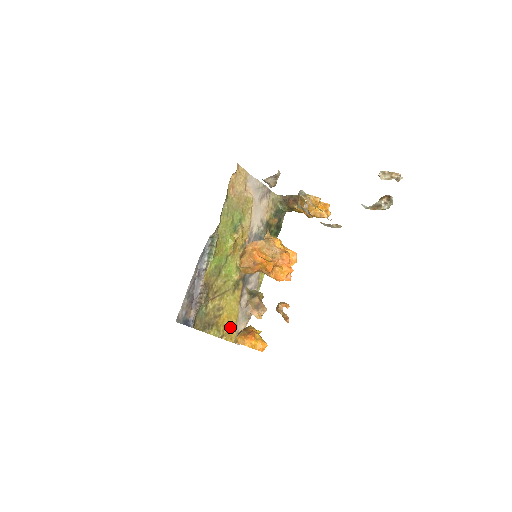
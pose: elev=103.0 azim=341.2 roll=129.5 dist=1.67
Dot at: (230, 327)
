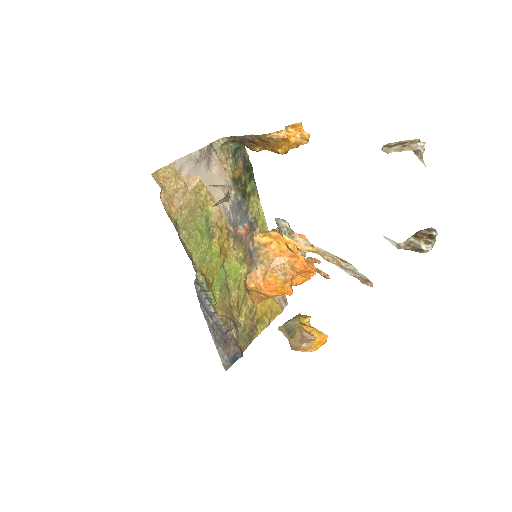
Dot at: (270, 307)
